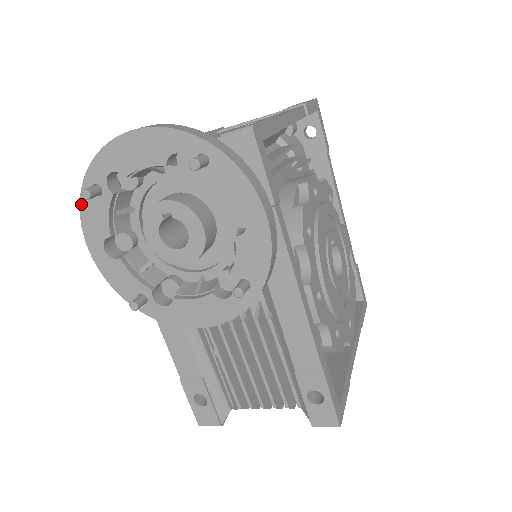
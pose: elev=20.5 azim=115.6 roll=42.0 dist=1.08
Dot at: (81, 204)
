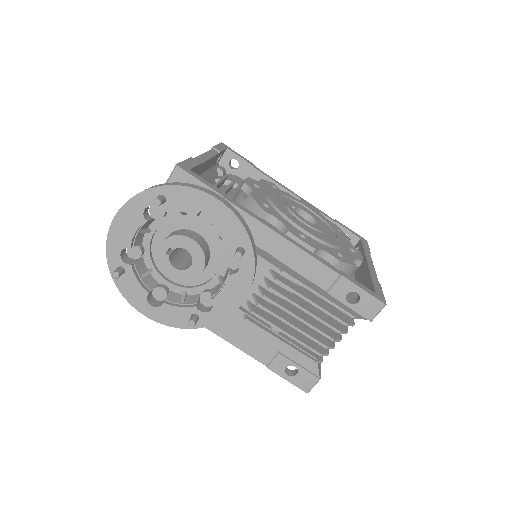
Dot at: (119, 288)
